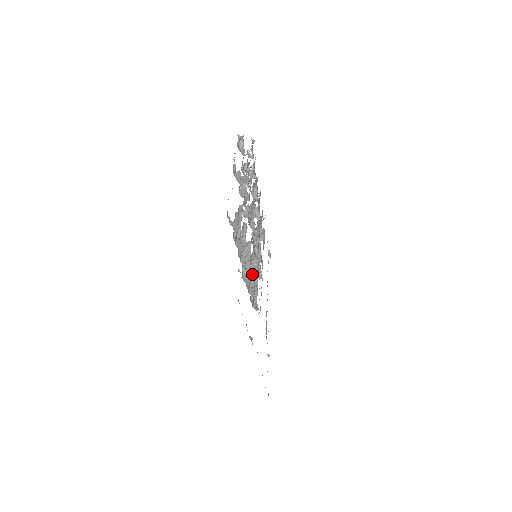
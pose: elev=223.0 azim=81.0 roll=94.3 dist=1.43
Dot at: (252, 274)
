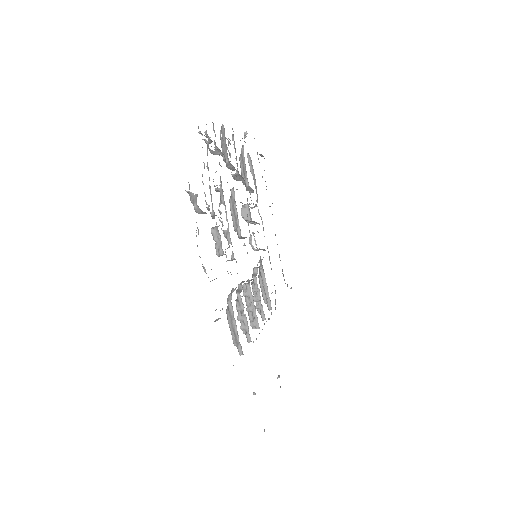
Dot at: (260, 306)
